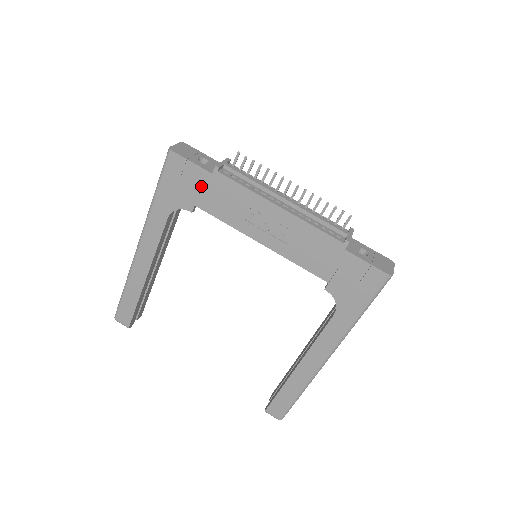
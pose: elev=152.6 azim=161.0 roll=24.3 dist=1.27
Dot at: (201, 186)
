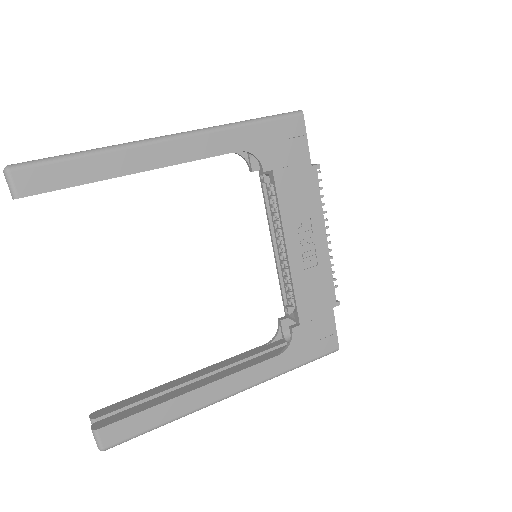
Dot at: (294, 163)
